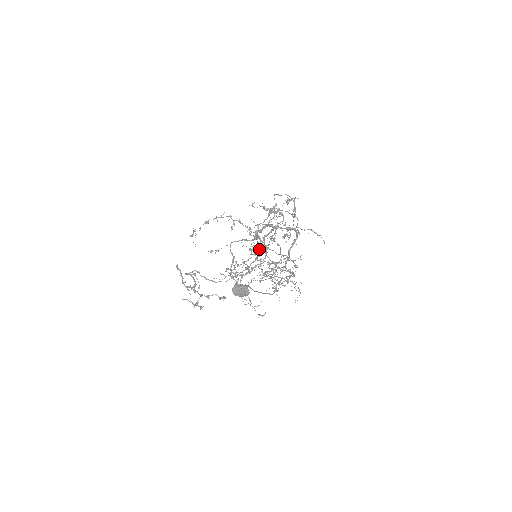
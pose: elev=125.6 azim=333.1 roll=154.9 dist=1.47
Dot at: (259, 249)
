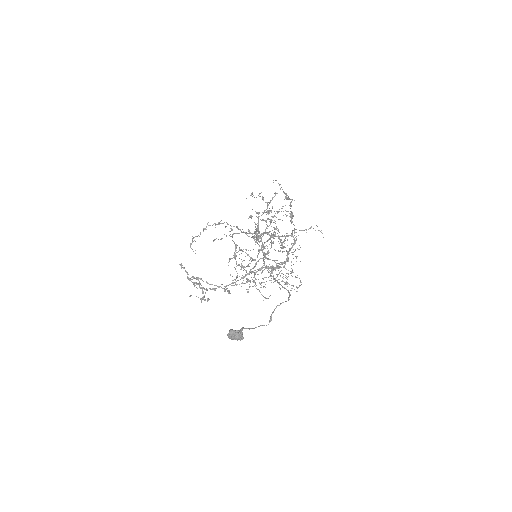
Dot at: (261, 237)
